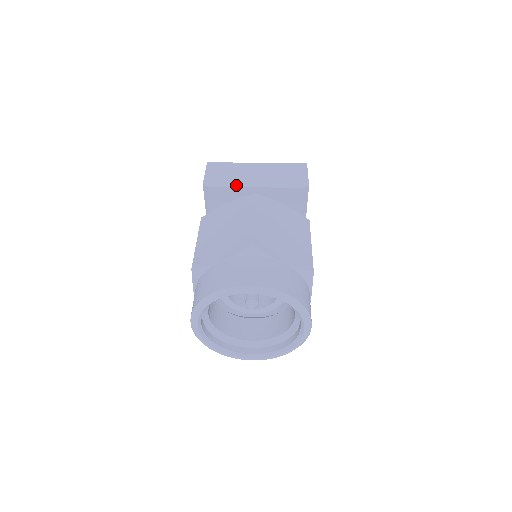
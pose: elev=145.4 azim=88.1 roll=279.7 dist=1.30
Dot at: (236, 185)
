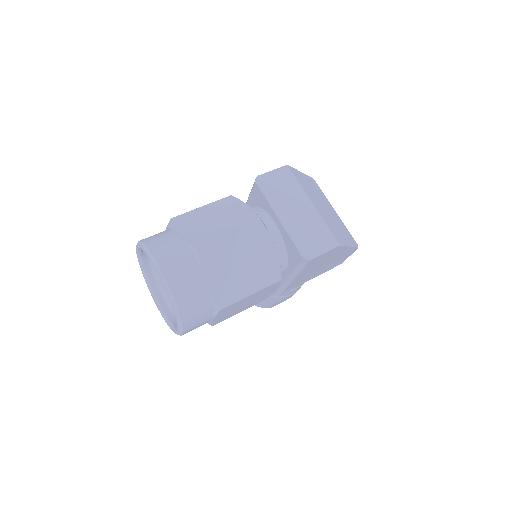
Dot at: (271, 202)
